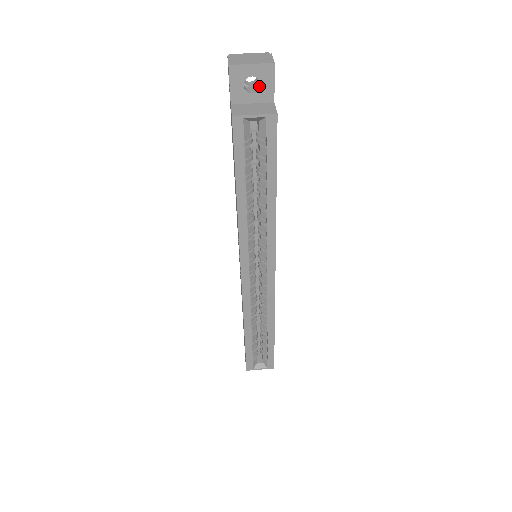
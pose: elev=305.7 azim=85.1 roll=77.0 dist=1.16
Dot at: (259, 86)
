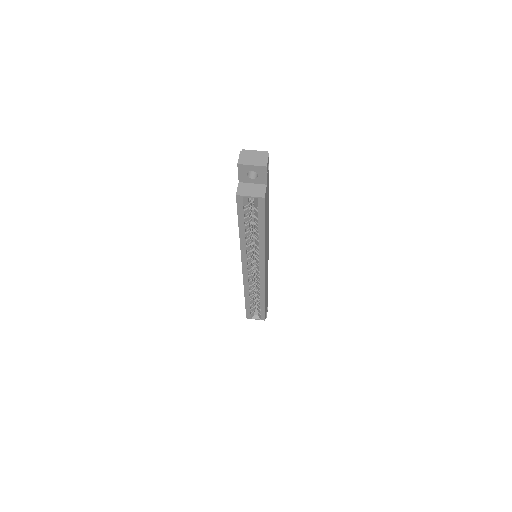
Dot at: (257, 175)
